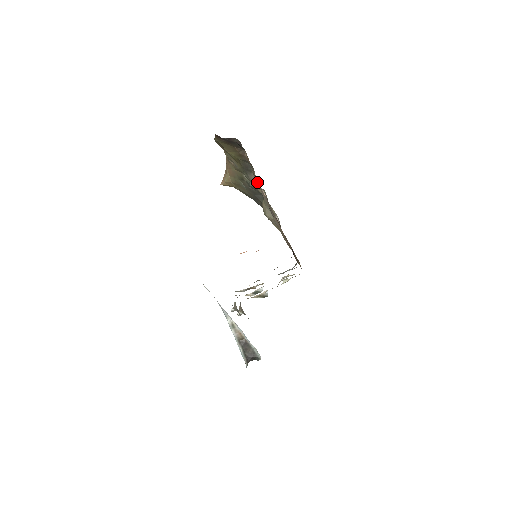
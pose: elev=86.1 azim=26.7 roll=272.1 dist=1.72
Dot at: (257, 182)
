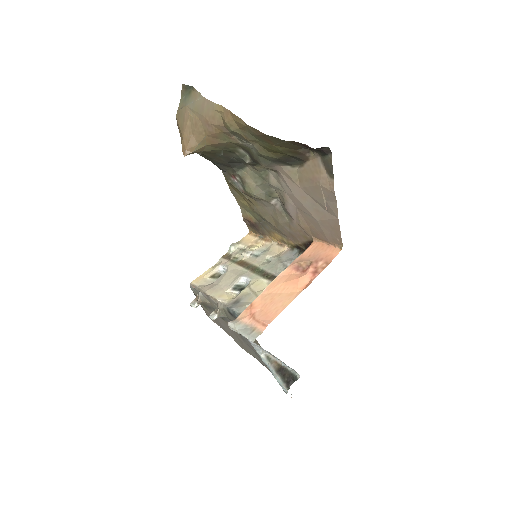
Dot at: (293, 178)
